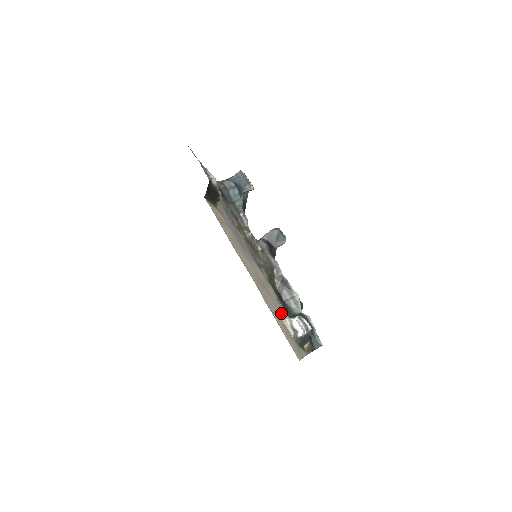
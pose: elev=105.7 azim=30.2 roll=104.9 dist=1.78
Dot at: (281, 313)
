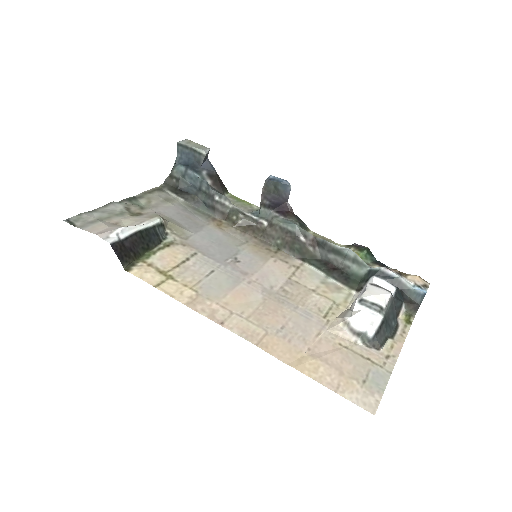
Dot at: (331, 315)
